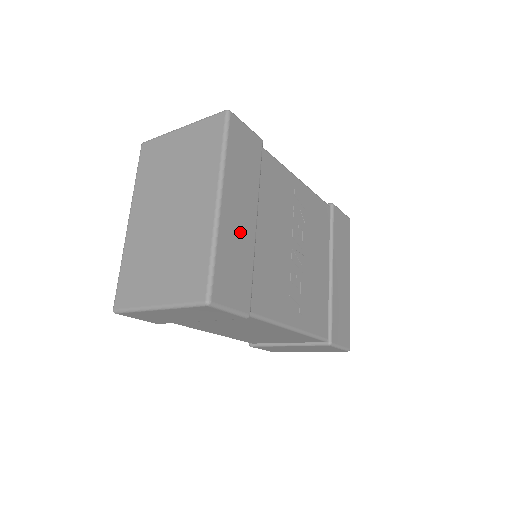
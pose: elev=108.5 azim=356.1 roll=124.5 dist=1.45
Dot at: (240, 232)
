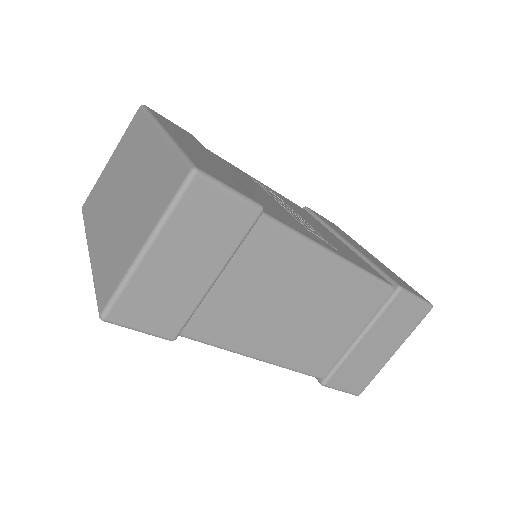
Dot at: (204, 157)
